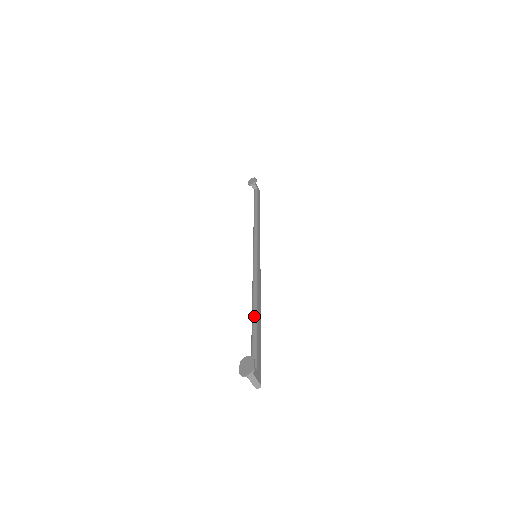
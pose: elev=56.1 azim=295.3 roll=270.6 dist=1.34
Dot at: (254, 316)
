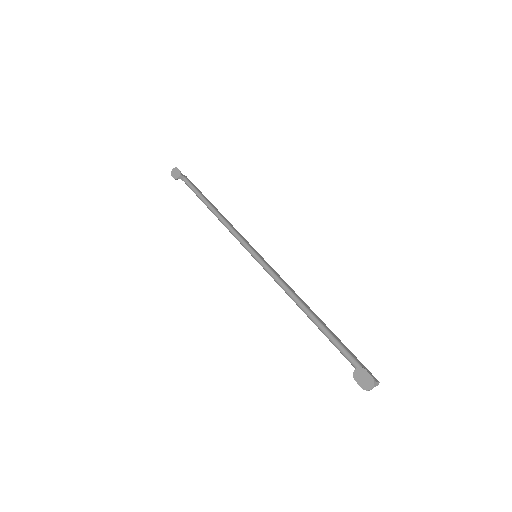
Dot at: (317, 322)
